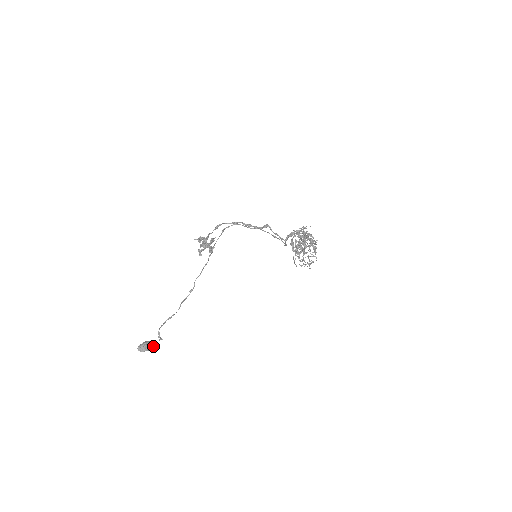
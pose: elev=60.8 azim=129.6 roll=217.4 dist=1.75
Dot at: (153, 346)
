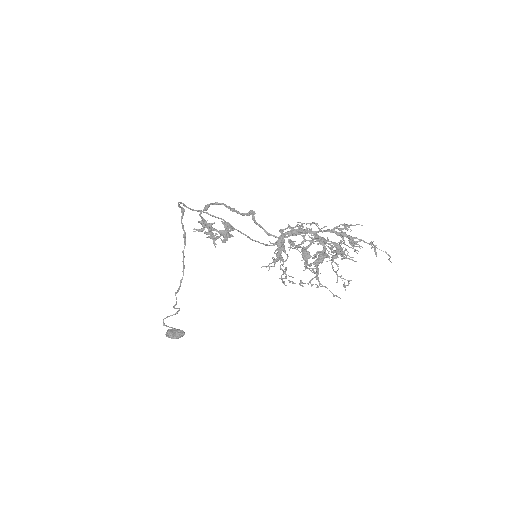
Dot at: (177, 336)
